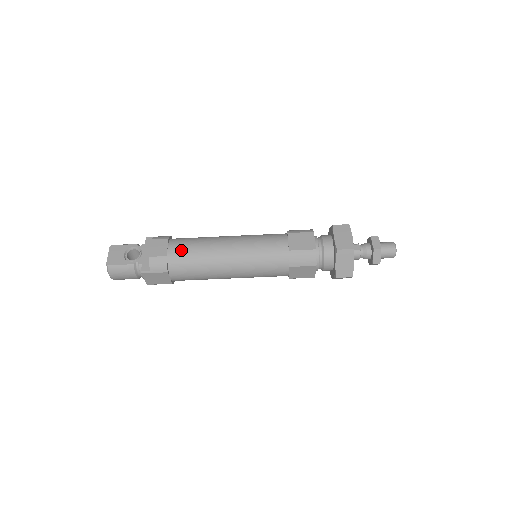
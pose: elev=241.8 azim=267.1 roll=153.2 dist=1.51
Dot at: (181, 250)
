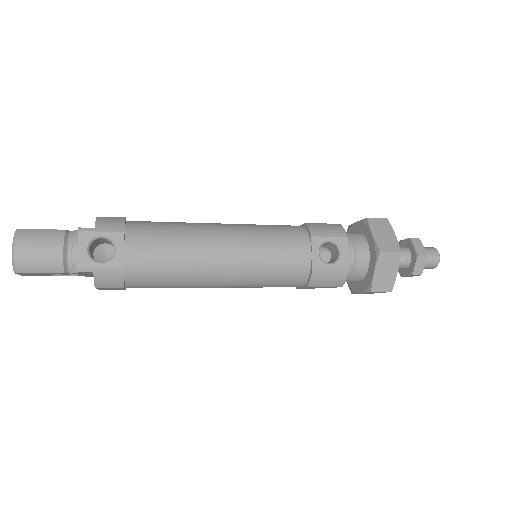
Dot at: occluded
